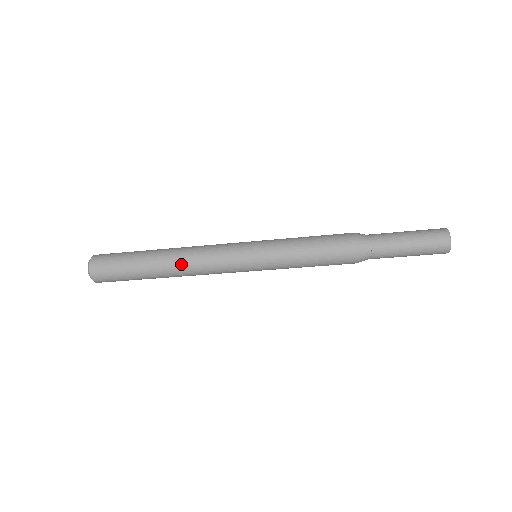
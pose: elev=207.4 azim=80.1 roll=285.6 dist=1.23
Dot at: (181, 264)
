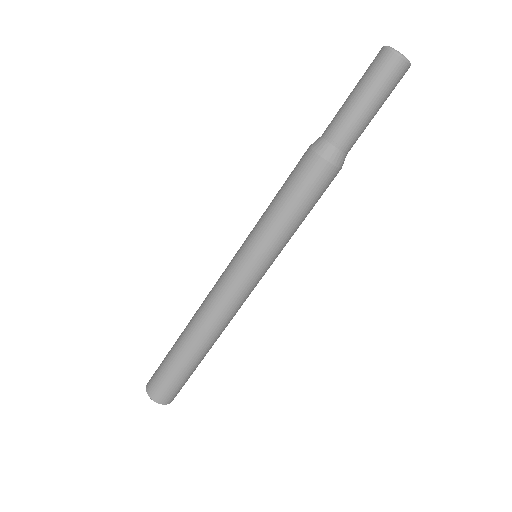
Dot at: (208, 327)
